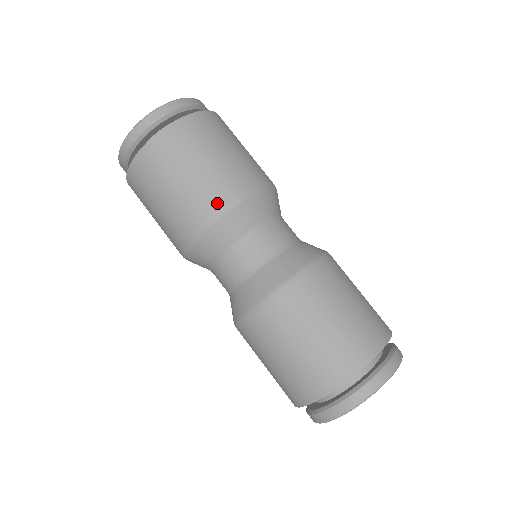
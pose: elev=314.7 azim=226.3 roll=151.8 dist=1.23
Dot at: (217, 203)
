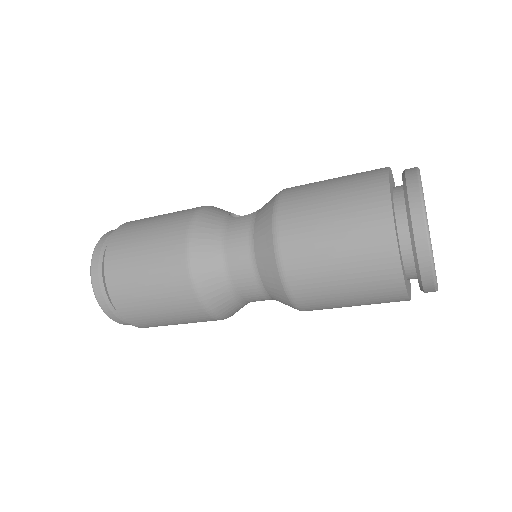
Dot at: (189, 298)
